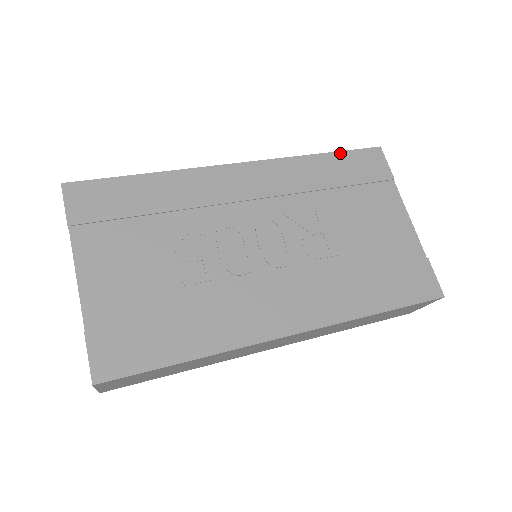
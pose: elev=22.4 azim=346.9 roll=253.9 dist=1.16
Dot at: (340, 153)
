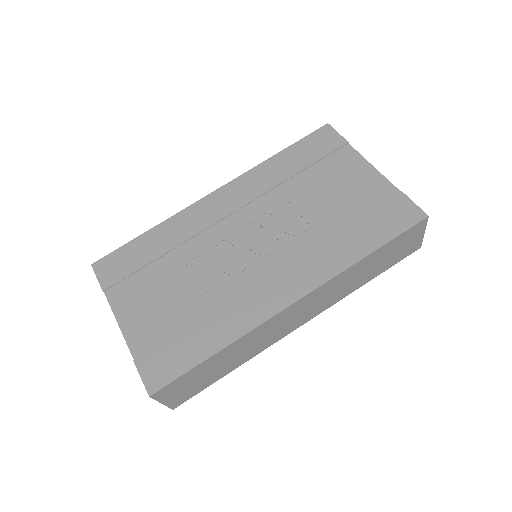
Dot at: (294, 145)
